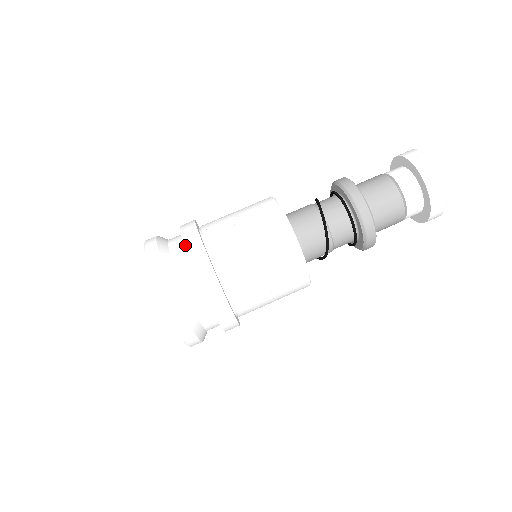
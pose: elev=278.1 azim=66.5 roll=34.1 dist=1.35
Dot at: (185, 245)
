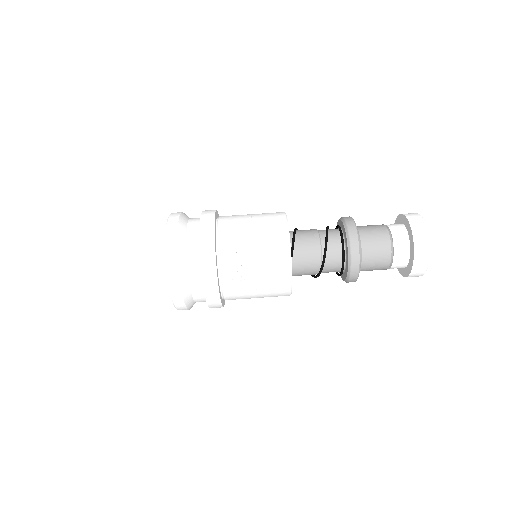
Dot at: (204, 286)
